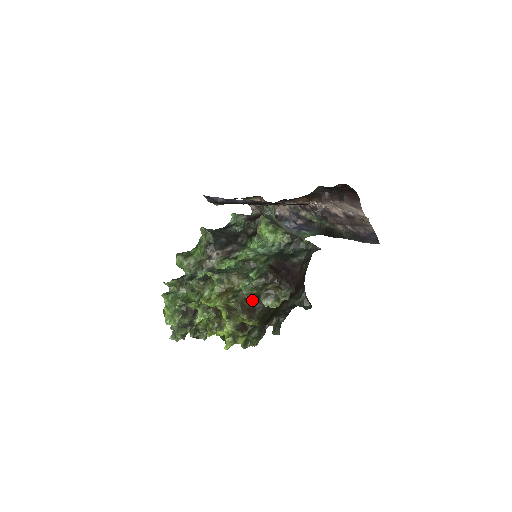
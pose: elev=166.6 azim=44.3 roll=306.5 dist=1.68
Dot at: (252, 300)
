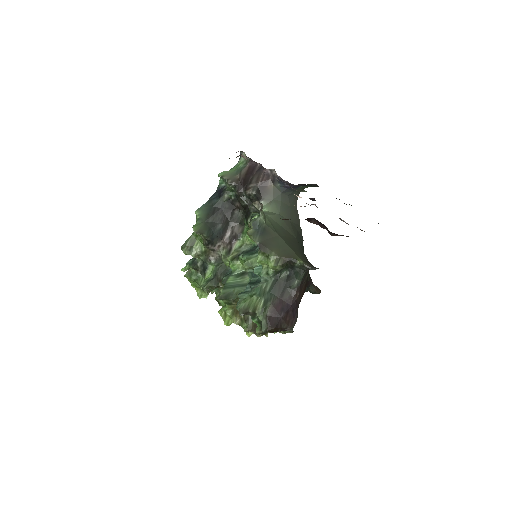
Dot at: occluded
